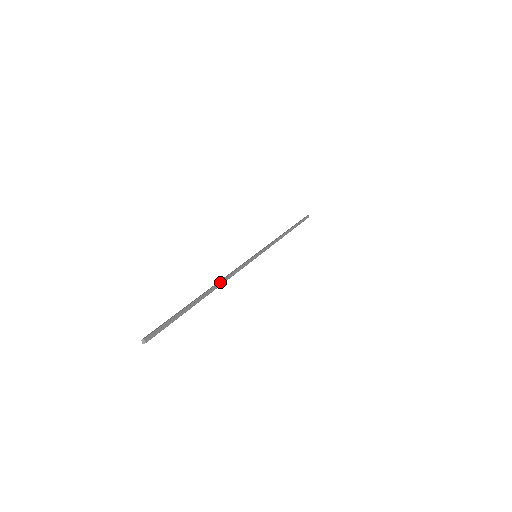
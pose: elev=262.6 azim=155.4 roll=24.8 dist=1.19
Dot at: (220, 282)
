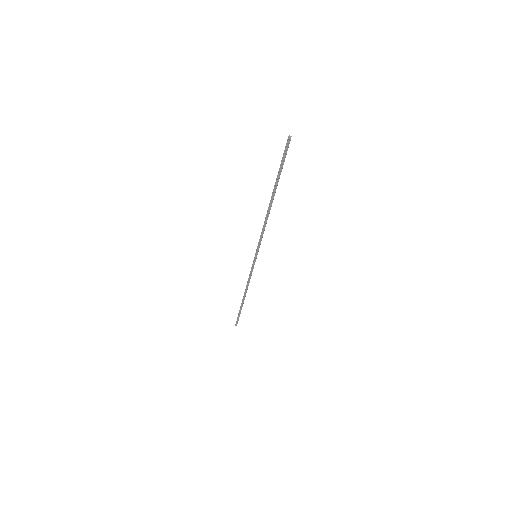
Dot at: (267, 212)
